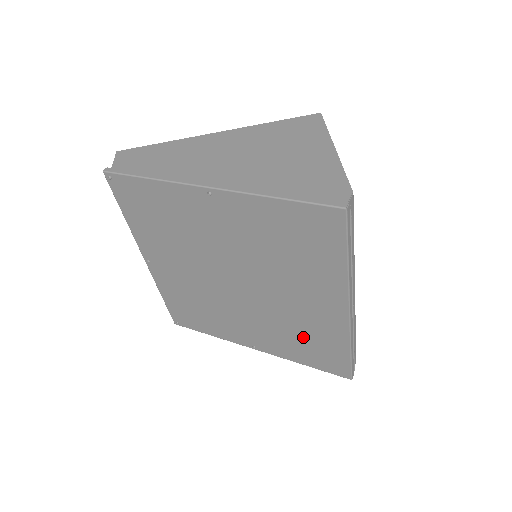
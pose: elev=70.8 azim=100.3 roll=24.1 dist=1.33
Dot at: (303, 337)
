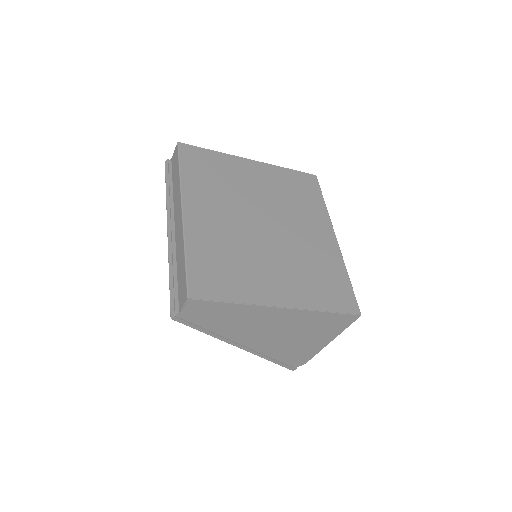
Dot at: occluded
